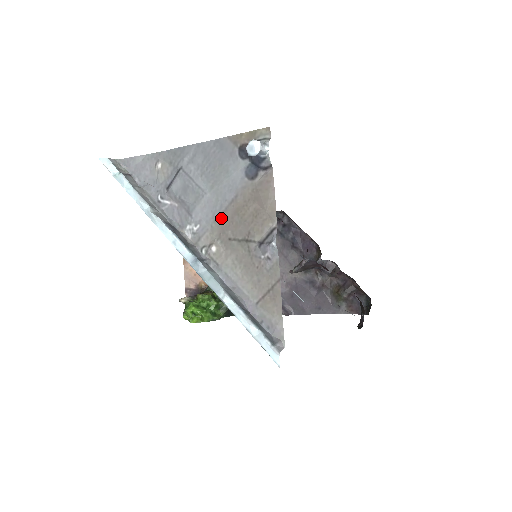
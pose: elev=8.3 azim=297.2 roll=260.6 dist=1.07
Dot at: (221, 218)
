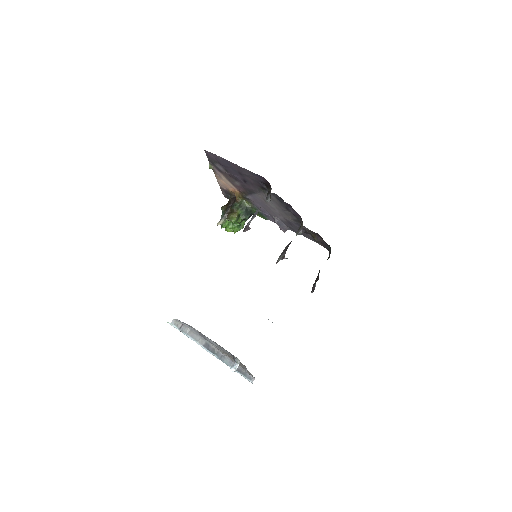
Dot at: (226, 353)
